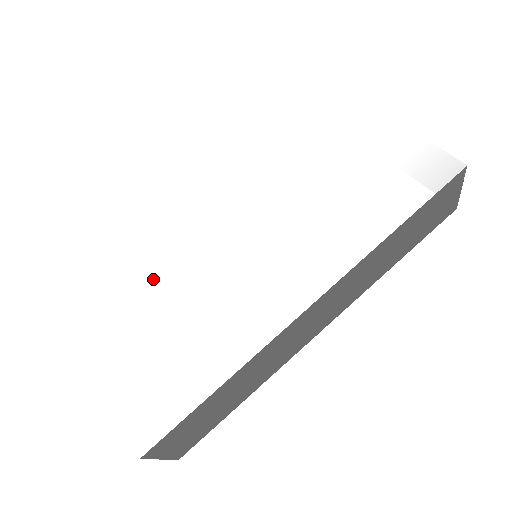
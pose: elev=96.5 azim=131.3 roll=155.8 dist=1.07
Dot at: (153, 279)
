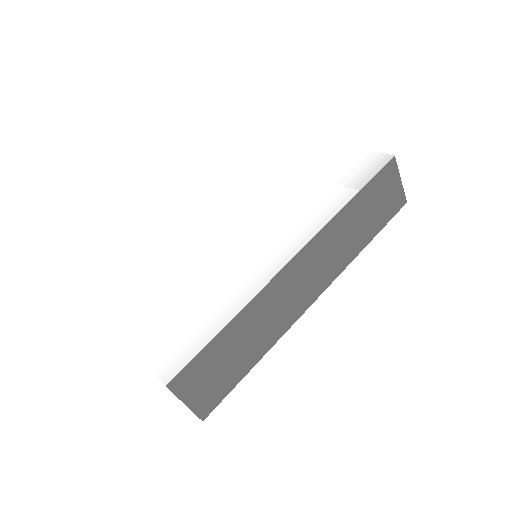
Dot at: (176, 276)
